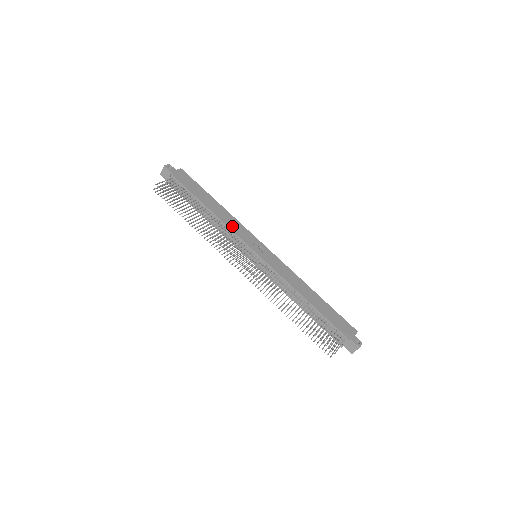
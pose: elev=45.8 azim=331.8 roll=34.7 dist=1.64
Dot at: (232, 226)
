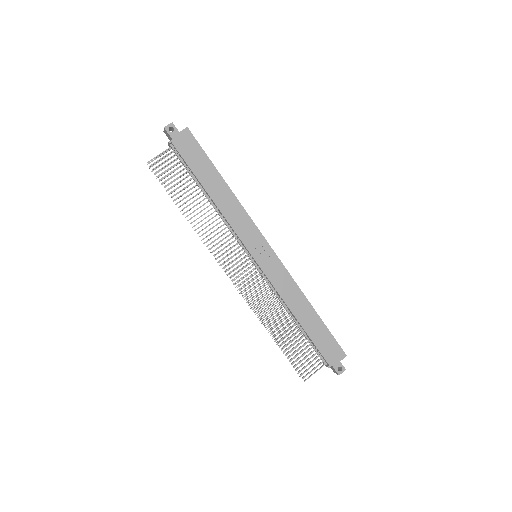
Dot at: (233, 219)
